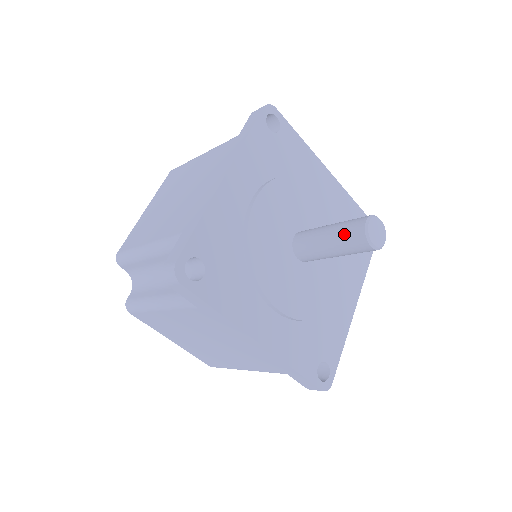
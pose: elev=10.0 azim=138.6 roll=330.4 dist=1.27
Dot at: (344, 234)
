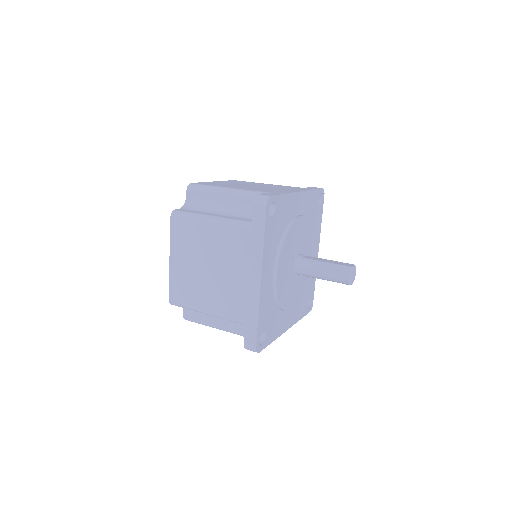
Dot at: (334, 279)
